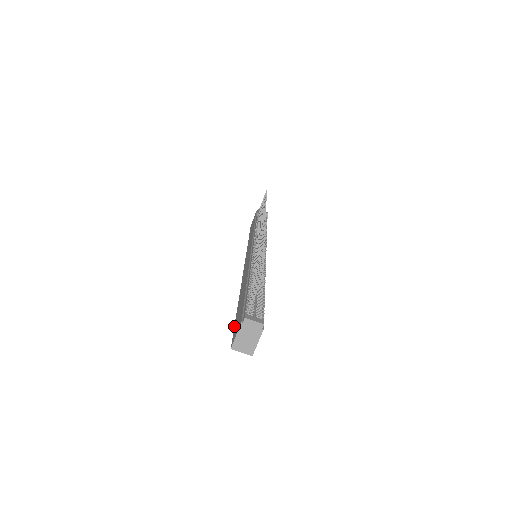
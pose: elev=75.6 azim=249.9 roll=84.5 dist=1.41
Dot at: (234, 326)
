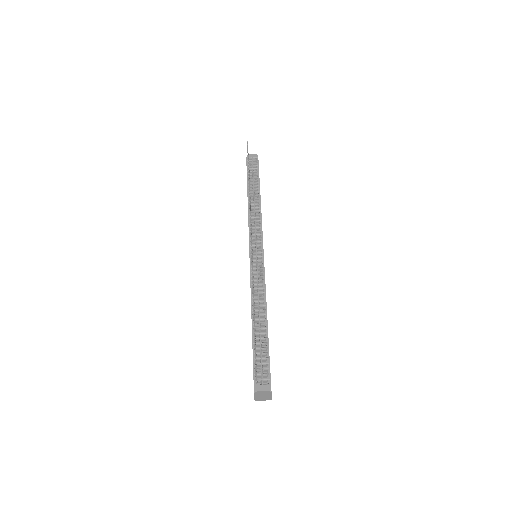
Dot at: occluded
